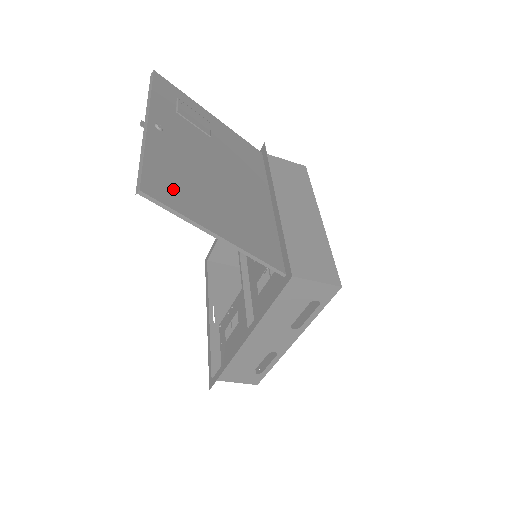
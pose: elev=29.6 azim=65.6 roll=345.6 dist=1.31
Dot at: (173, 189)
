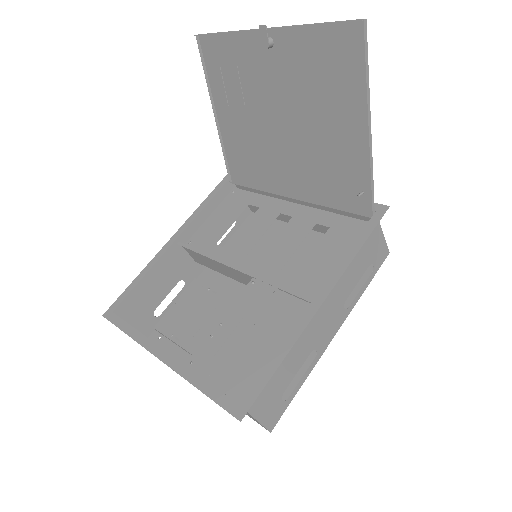
Dot at: (341, 62)
